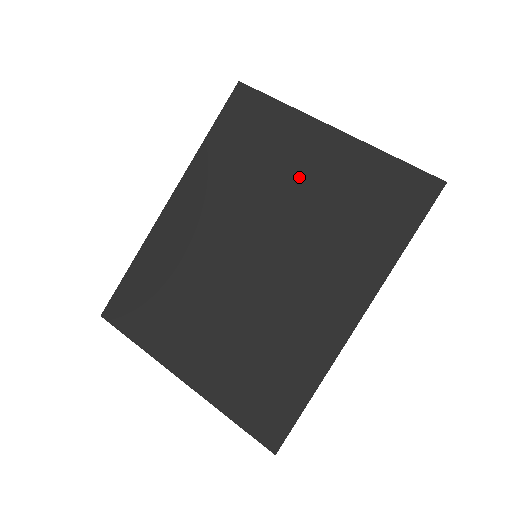
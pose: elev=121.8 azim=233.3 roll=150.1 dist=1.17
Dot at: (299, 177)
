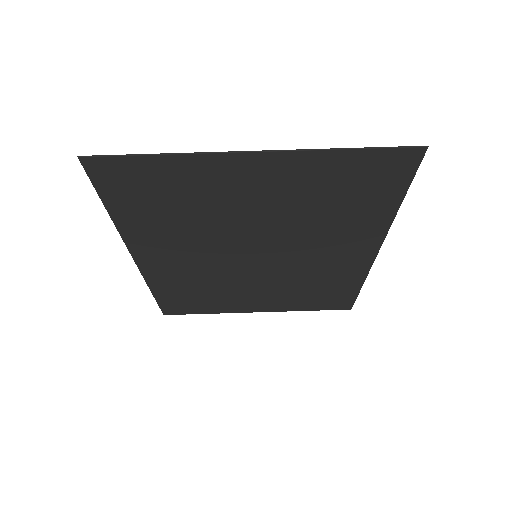
Dot at: (249, 203)
